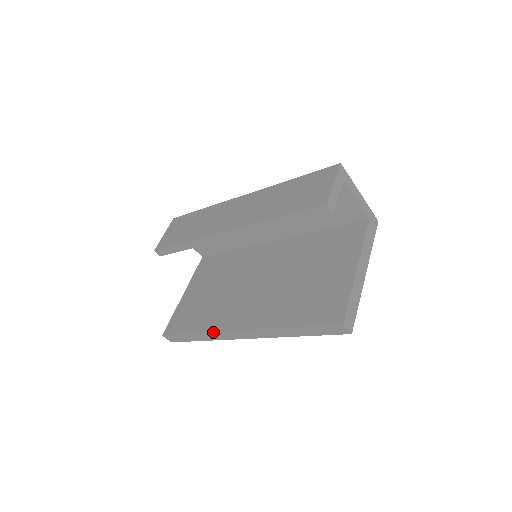
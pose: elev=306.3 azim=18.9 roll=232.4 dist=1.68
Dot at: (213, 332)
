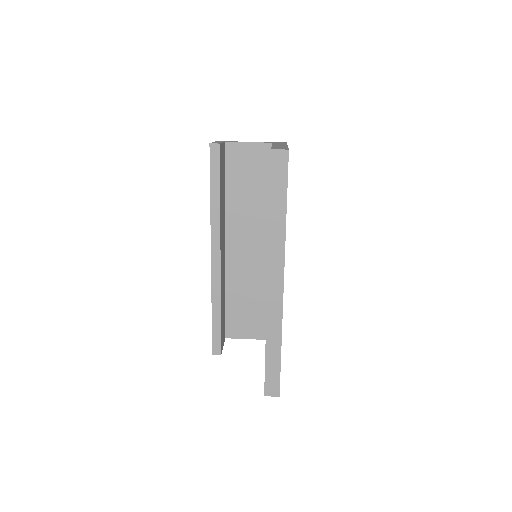
Dot at: (266, 317)
